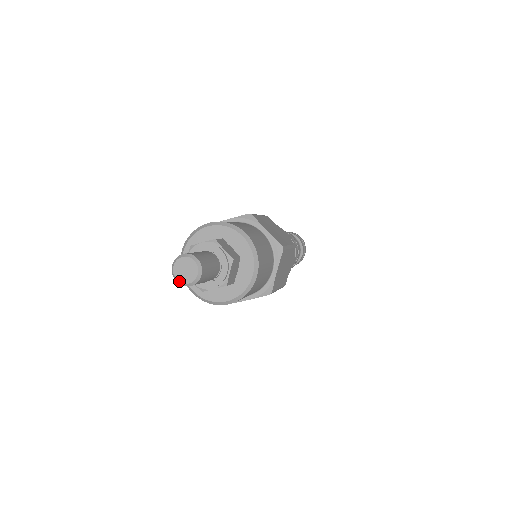
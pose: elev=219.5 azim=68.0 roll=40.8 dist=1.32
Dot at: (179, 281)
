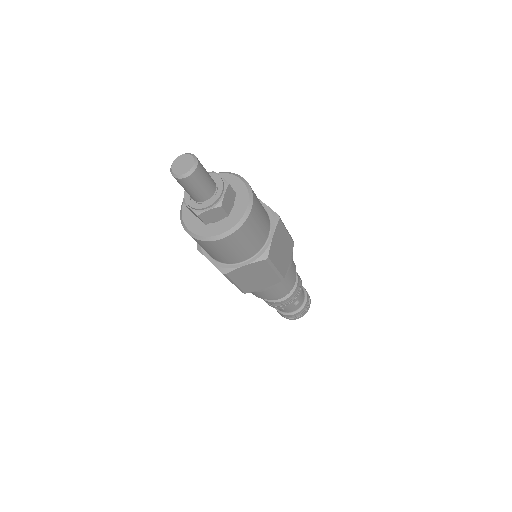
Dot at: (176, 174)
